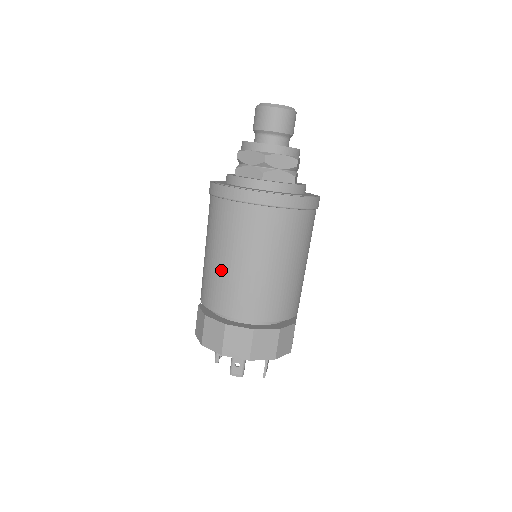
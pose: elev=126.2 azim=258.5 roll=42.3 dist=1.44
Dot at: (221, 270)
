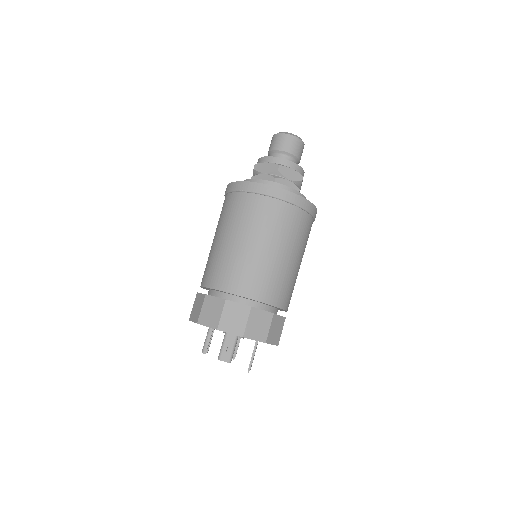
Dot at: (229, 251)
